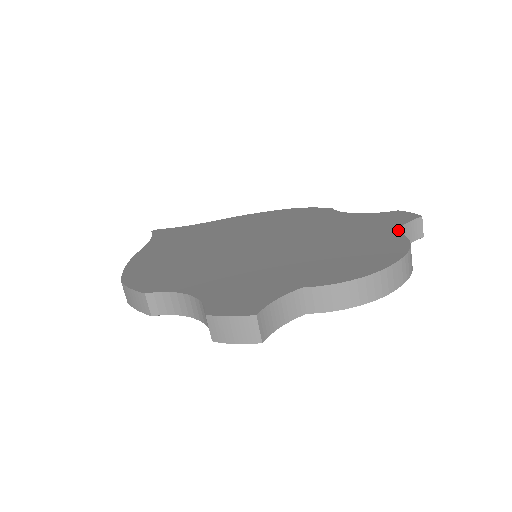
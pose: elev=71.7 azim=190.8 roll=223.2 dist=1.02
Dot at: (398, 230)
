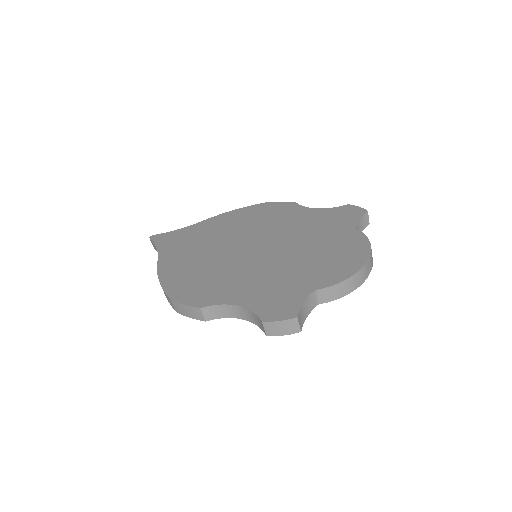
Dot at: (356, 227)
